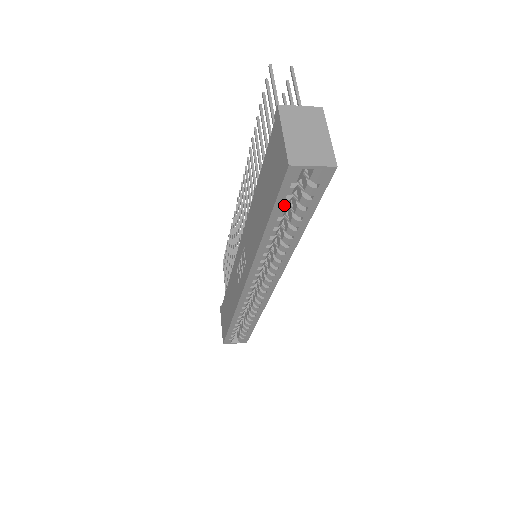
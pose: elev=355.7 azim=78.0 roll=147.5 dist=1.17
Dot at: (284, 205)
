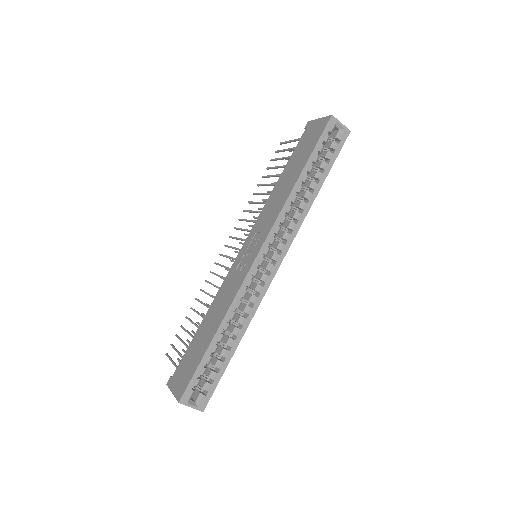
Dot at: (320, 150)
